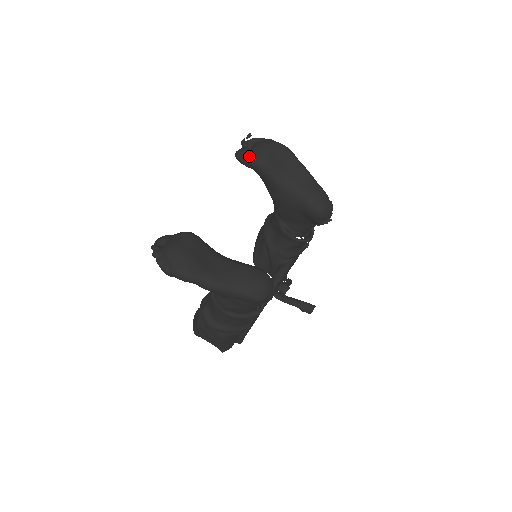
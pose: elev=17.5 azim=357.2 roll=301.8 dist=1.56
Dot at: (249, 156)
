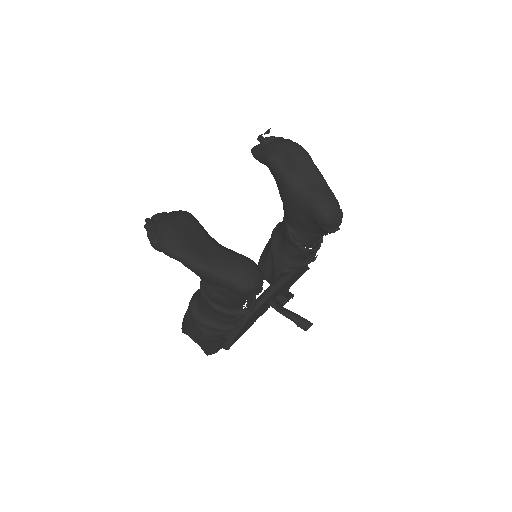
Dot at: (264, 151)
